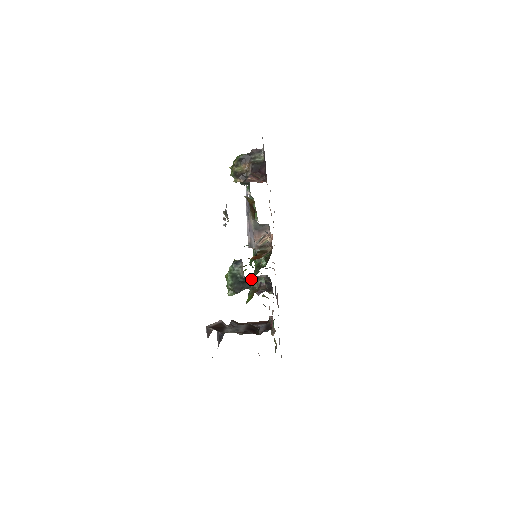
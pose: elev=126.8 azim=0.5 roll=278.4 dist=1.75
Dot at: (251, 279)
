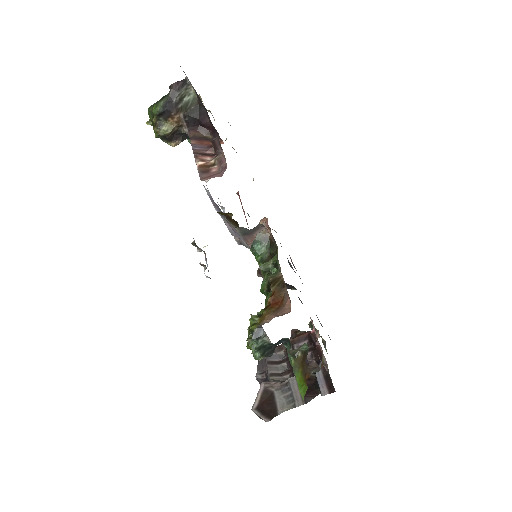
Dot at: occluded
